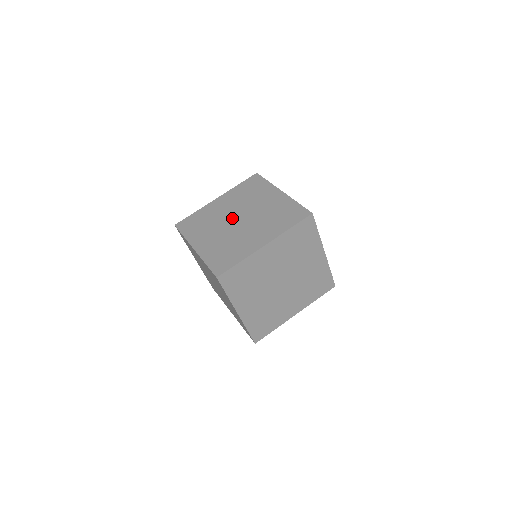
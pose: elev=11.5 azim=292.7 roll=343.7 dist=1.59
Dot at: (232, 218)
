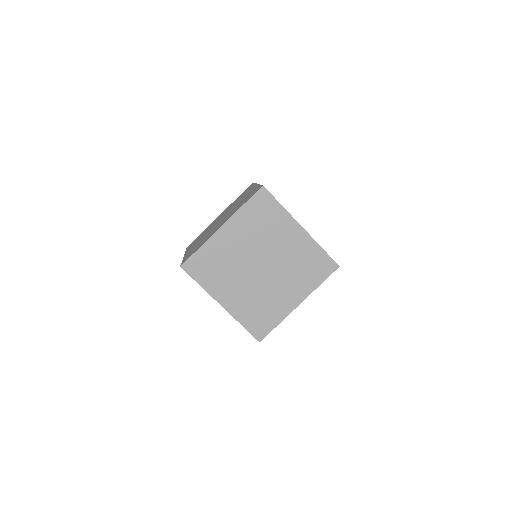
Dot at: (253, 264)
